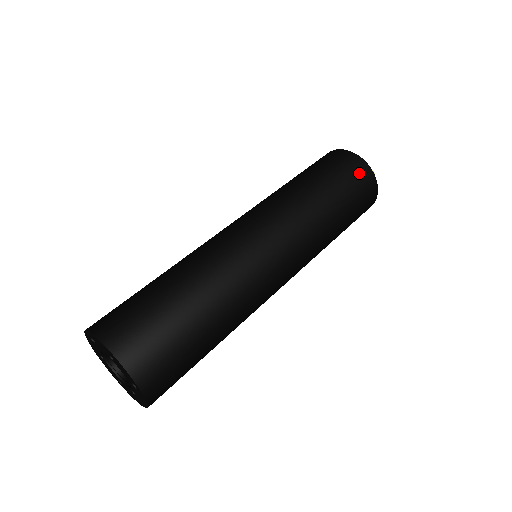
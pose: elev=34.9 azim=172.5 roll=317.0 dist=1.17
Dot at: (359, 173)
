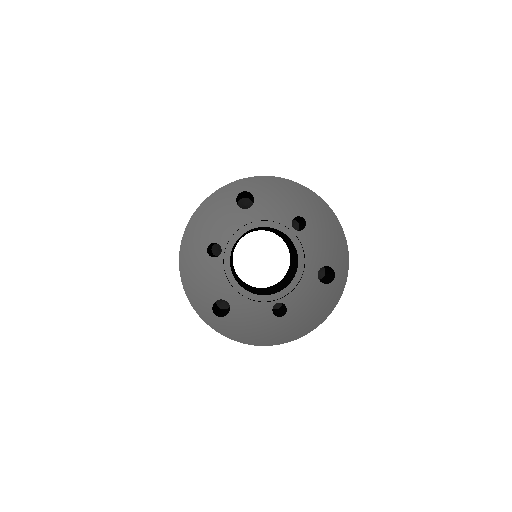
Dot at: occluded
